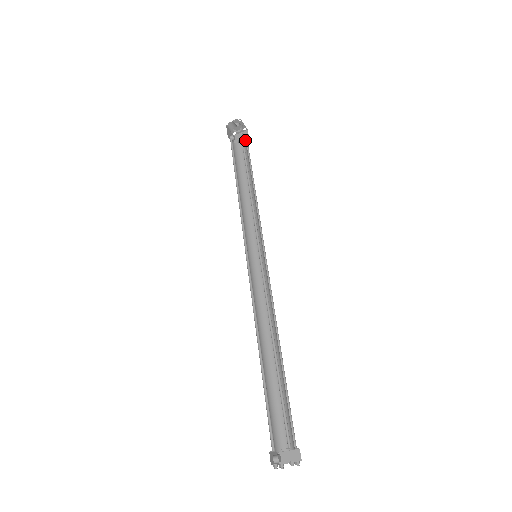
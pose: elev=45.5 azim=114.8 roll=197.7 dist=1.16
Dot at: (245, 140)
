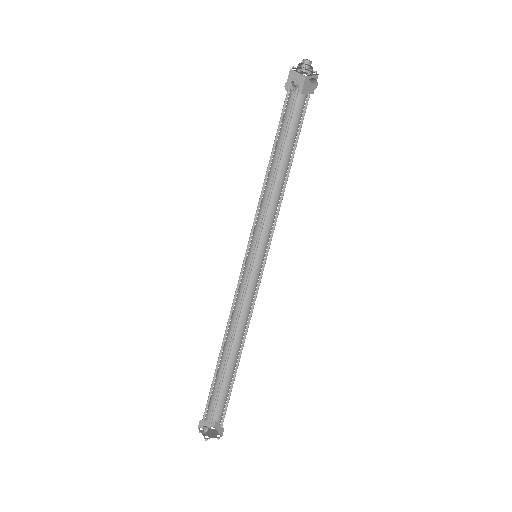
Dot at: (300, 95)
